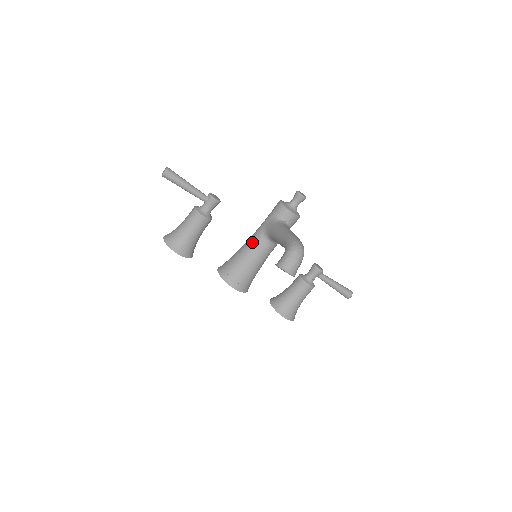
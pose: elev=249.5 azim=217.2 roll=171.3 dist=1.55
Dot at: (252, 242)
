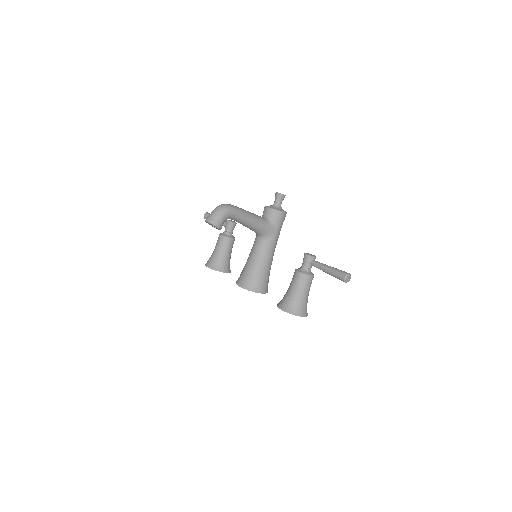
Dot at: occluded
